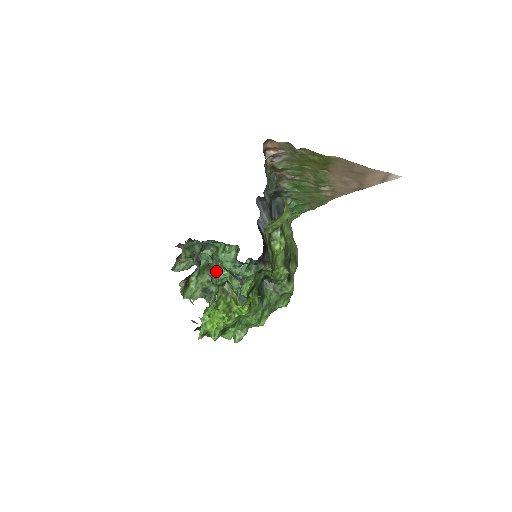
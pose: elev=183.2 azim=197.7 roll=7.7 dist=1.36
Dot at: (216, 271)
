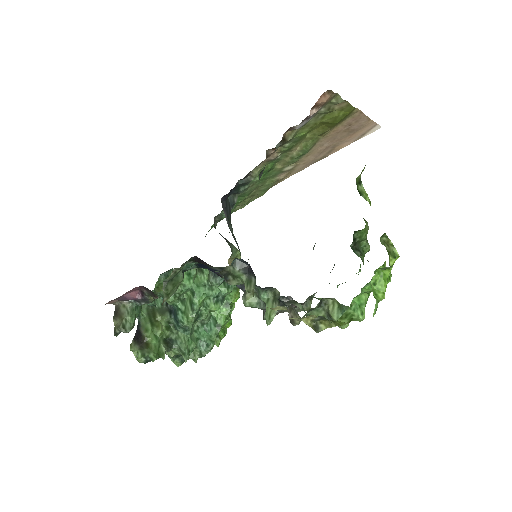
Dot at: (182, 307)
